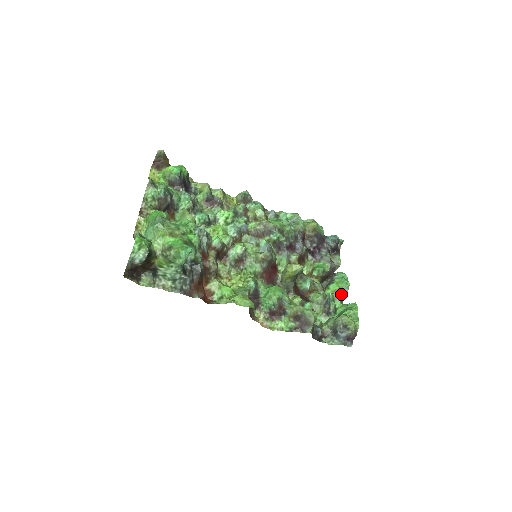
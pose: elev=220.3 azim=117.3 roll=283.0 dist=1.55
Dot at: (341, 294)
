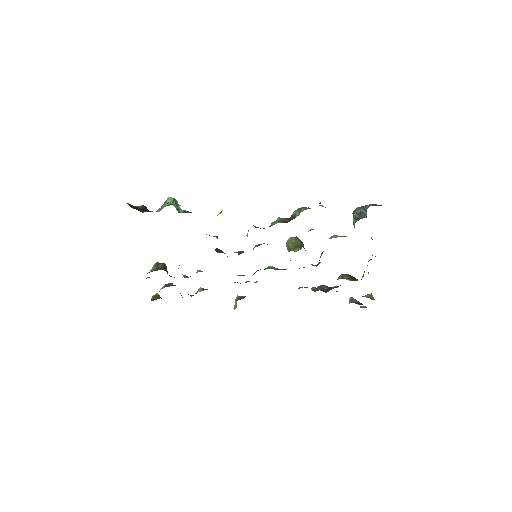
Dot at: occluded
